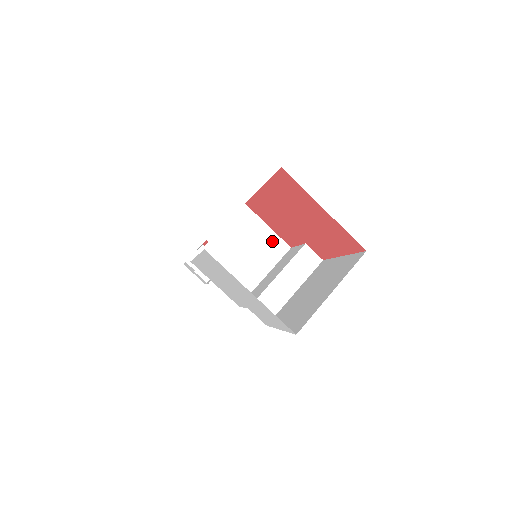
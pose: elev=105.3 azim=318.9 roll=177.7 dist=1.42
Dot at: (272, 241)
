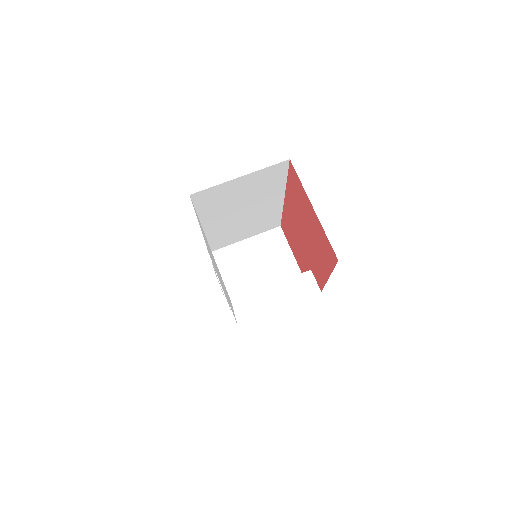
Dot at: (290, 268)
